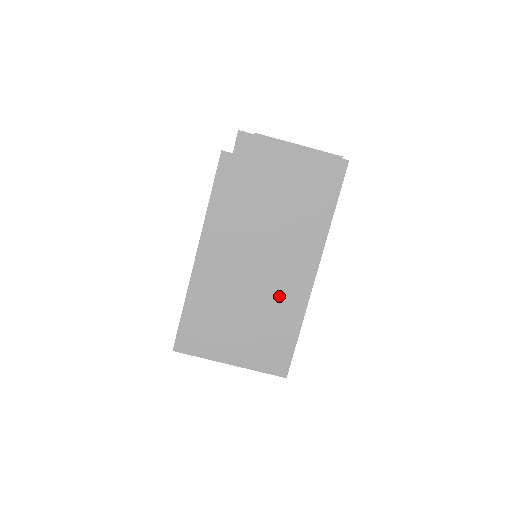
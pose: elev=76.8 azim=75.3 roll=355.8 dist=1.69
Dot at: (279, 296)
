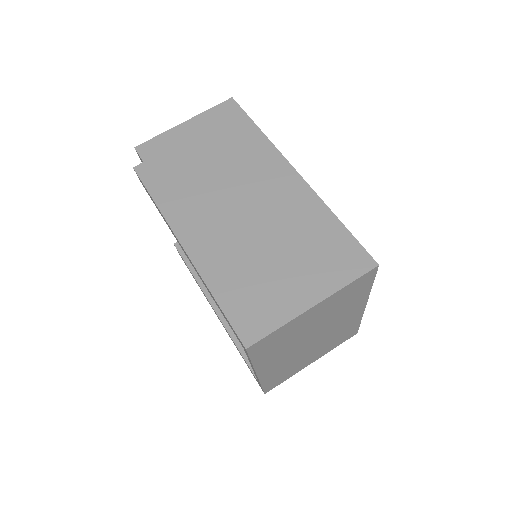
Dot at: (287, 211)
